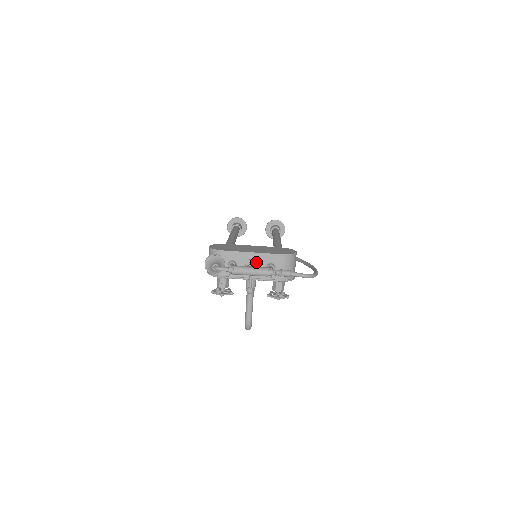
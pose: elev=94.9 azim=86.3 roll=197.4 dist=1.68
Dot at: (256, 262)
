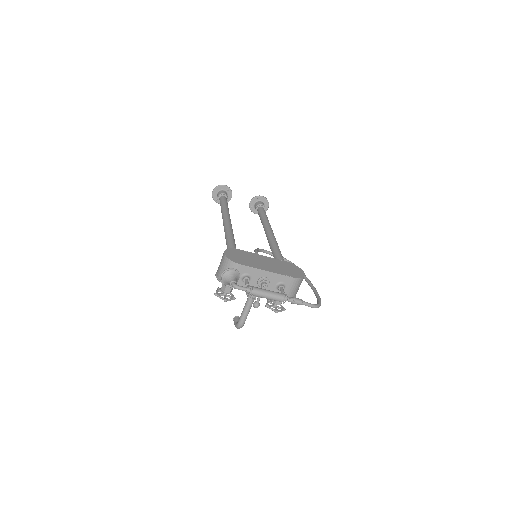
Dot at: (269, 280)
